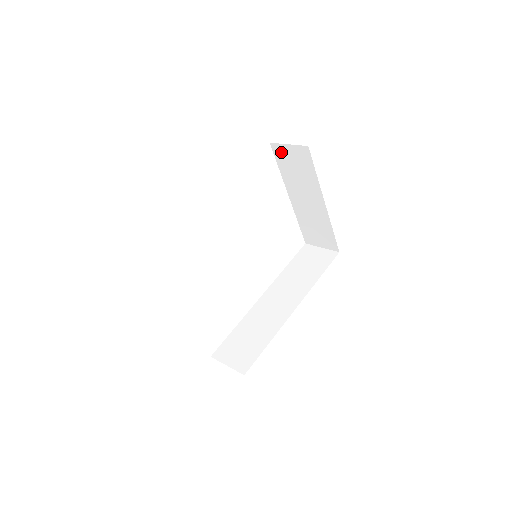
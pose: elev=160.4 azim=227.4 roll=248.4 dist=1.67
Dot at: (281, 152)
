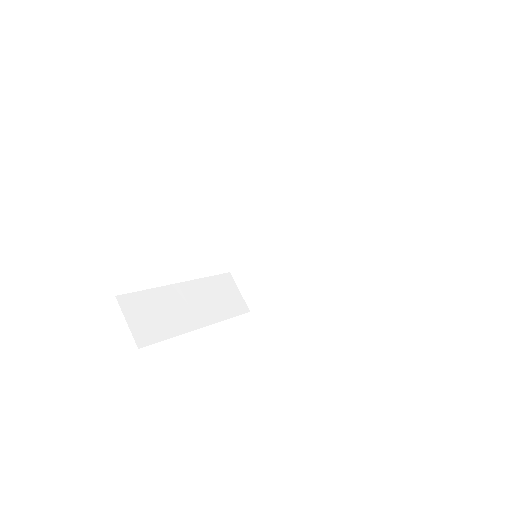
Dot at: occluded
